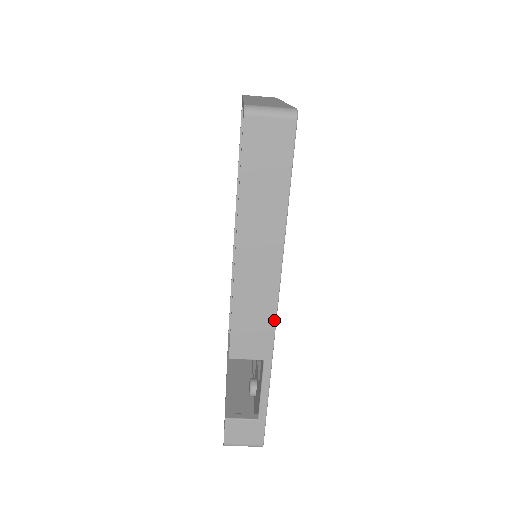
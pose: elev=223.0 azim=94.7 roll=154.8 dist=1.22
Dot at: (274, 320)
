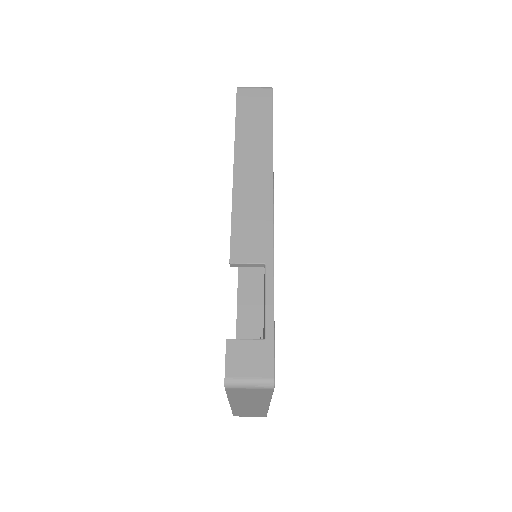
Dot at: (271, 223)
